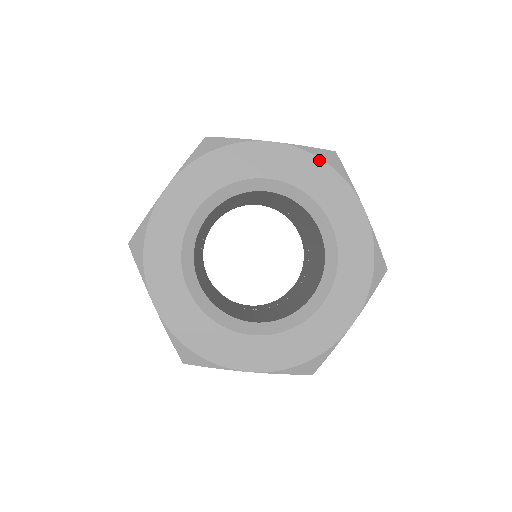
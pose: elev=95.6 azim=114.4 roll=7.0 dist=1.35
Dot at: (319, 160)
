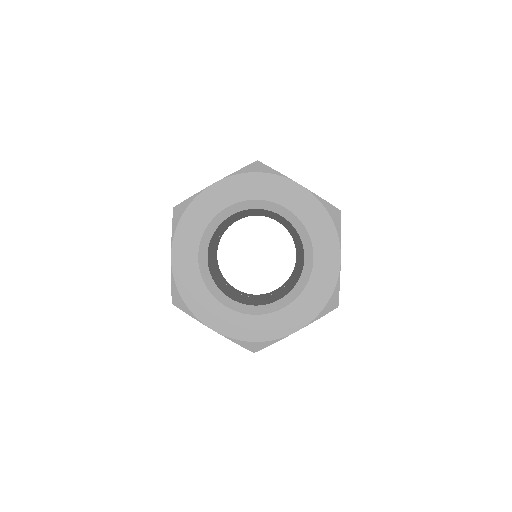
Dot at: (326, 211)
